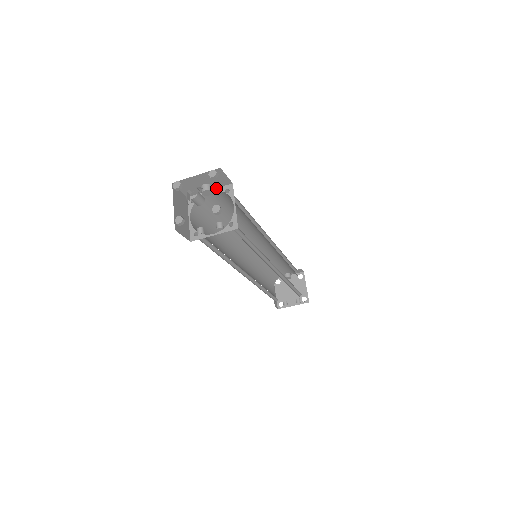
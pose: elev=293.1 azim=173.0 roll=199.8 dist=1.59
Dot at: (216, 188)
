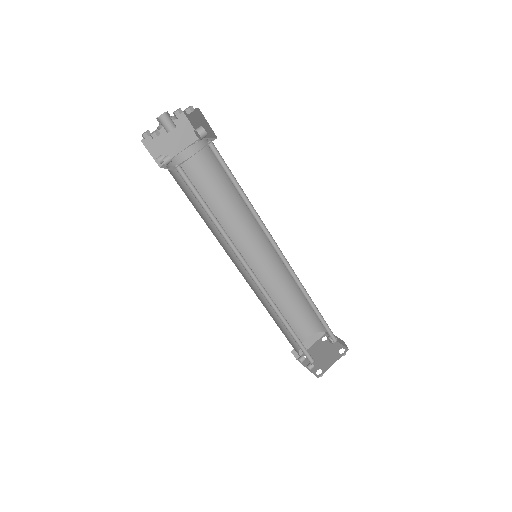
Dot at: (211, 137)
